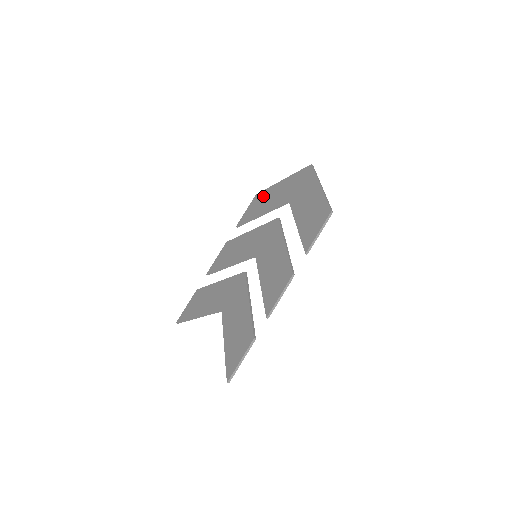
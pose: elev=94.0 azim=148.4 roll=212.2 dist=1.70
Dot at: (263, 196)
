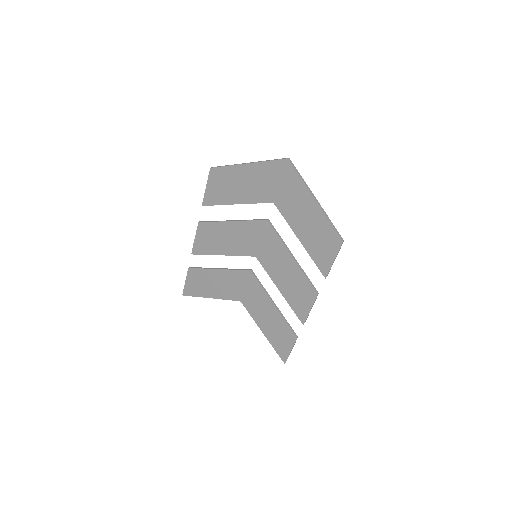
Dot at: (225, 177)
